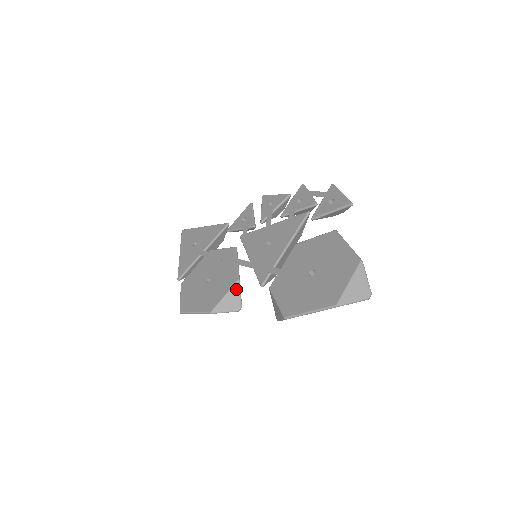
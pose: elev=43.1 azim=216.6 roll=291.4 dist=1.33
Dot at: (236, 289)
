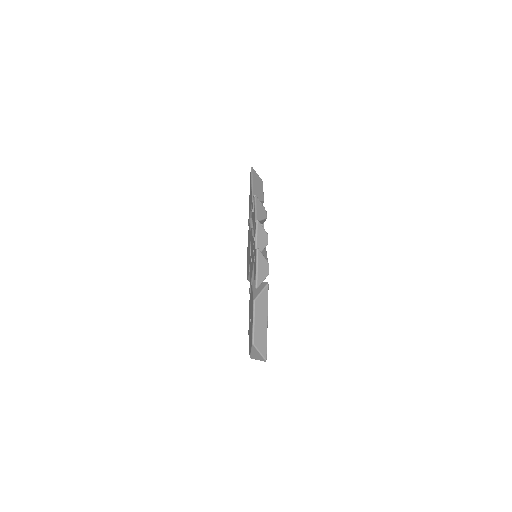
Dot at: occluded
